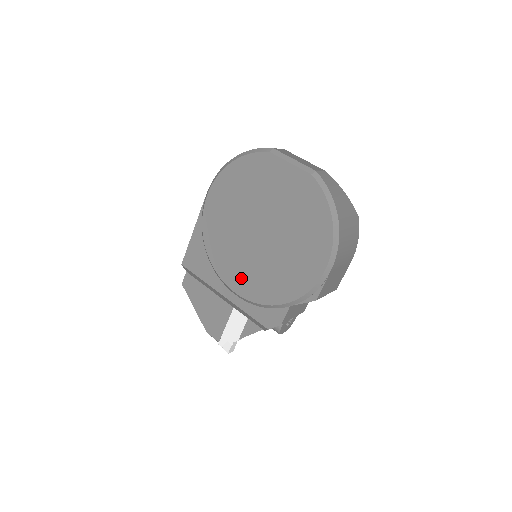
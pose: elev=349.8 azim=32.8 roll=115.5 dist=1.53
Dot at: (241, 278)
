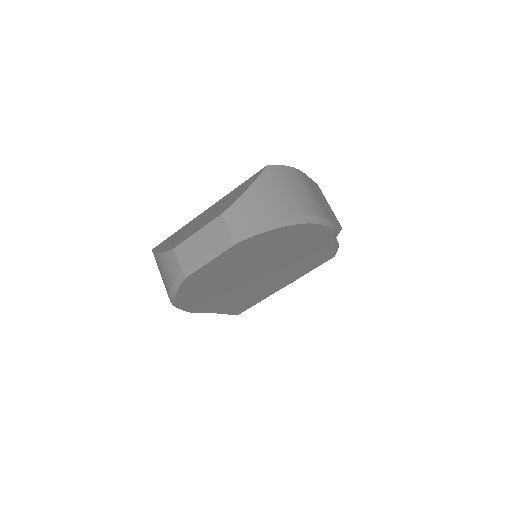
Dot at: (284, 281)
